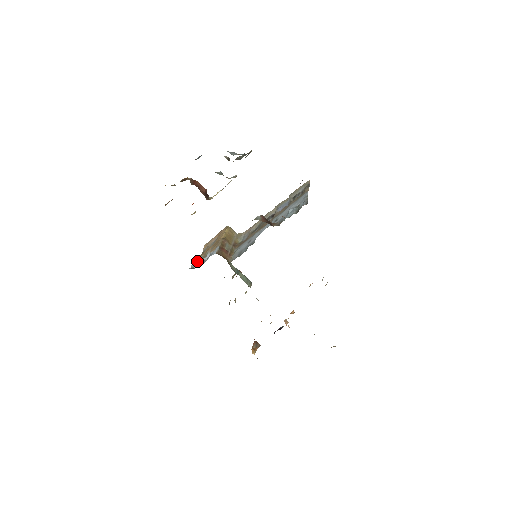
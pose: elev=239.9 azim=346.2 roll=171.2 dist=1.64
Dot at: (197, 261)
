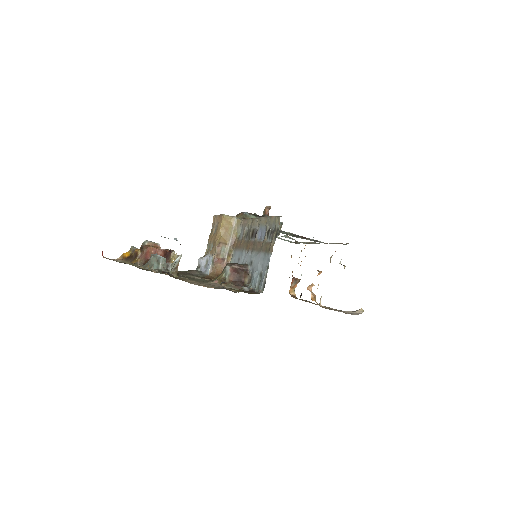
Dot at: (202, 259)
